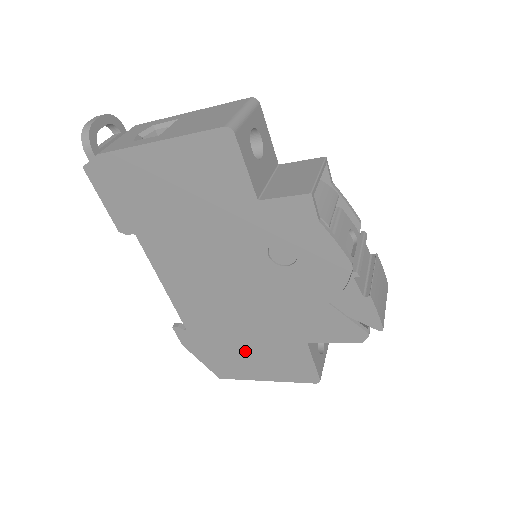
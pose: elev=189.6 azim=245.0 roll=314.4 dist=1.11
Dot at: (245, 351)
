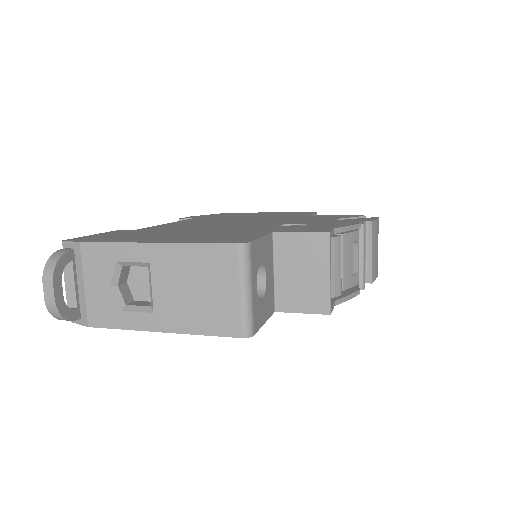
Dot at: occluded
